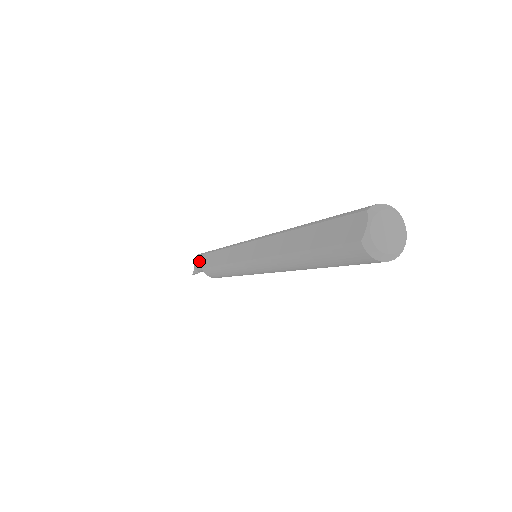
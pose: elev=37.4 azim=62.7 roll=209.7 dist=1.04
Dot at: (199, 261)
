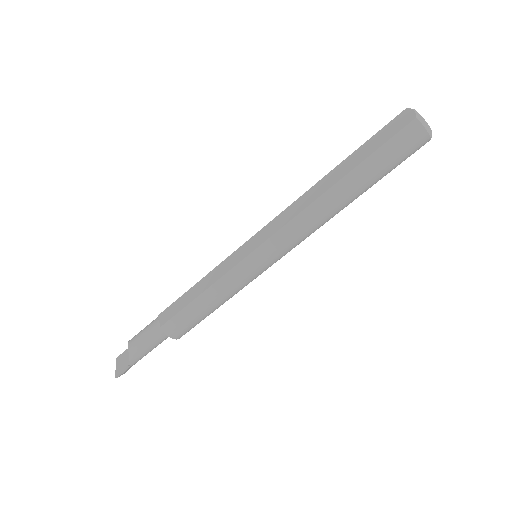
Dot at: (143, 335)
